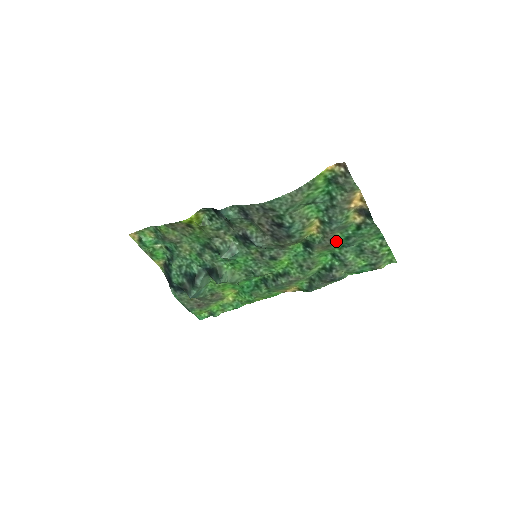
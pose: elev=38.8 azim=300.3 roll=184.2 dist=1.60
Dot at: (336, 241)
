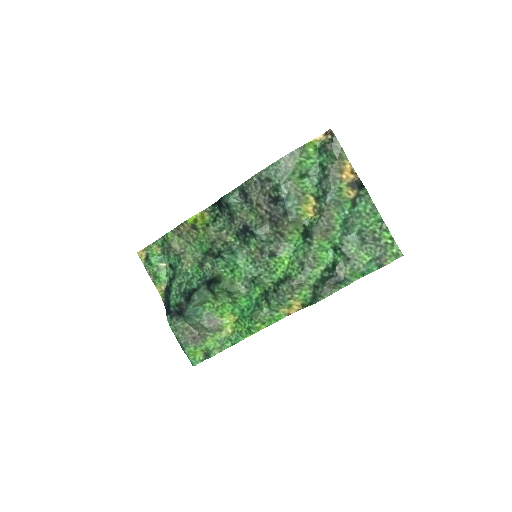
Dot at: (334, 225)
